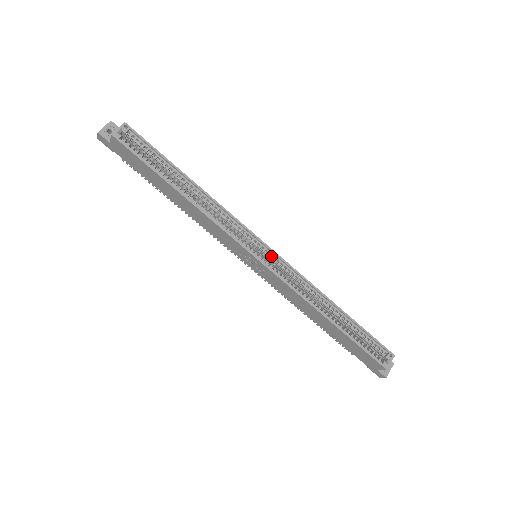
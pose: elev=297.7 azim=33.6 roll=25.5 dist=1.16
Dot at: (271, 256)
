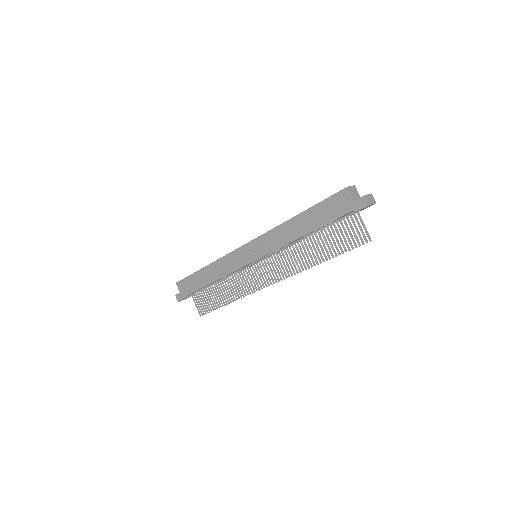
Dot at: occluded
